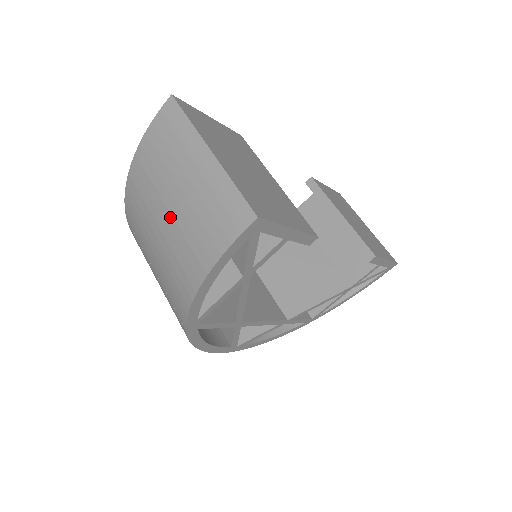
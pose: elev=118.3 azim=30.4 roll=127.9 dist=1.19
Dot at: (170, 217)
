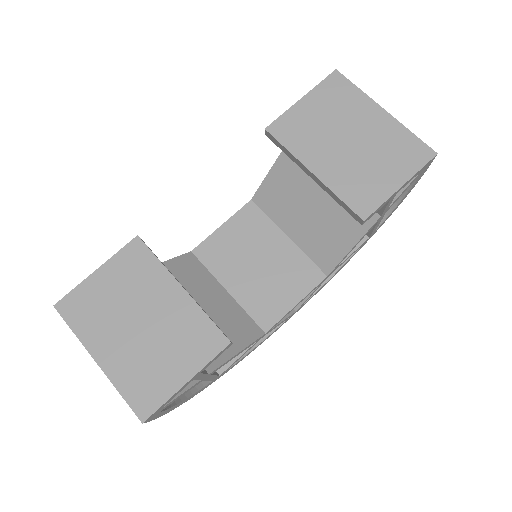
Dot at: occluded
